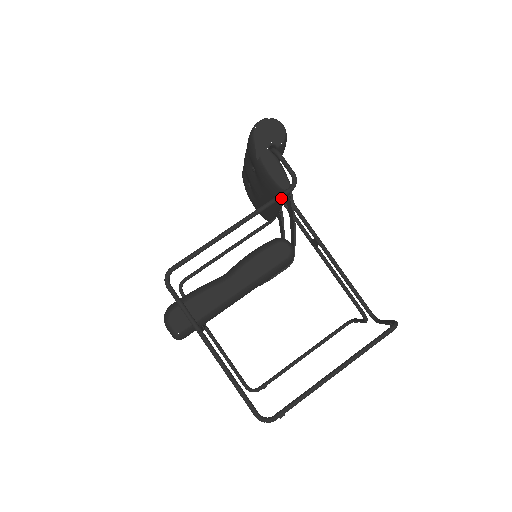
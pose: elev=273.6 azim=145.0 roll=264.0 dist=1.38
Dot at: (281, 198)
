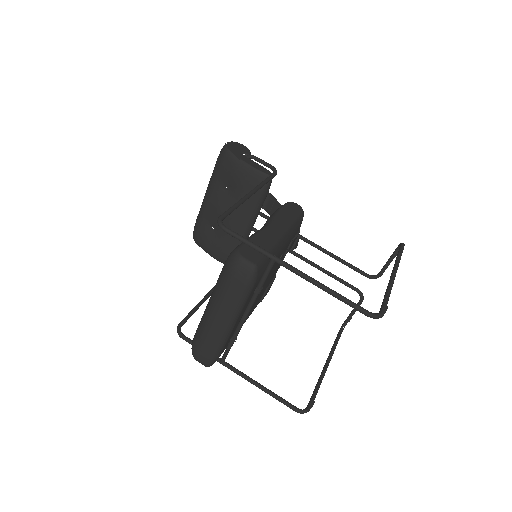
Dot at: (265, 191)
